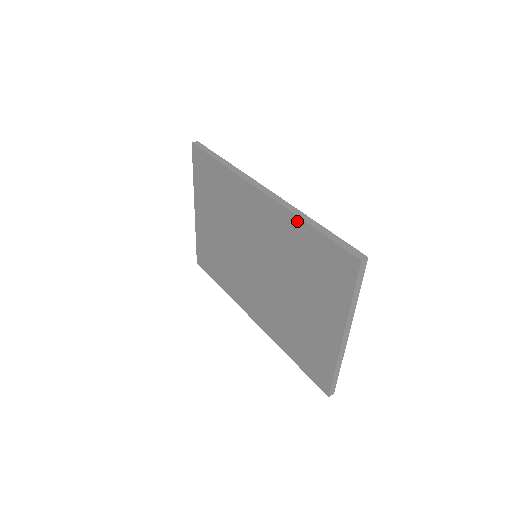
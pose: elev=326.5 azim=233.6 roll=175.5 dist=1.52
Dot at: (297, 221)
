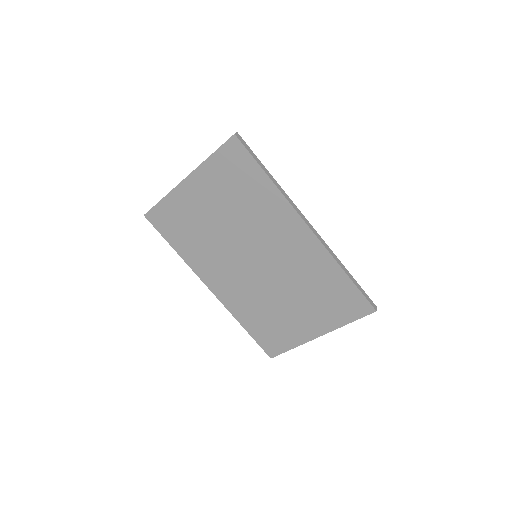
Dot at: (335, 266)
